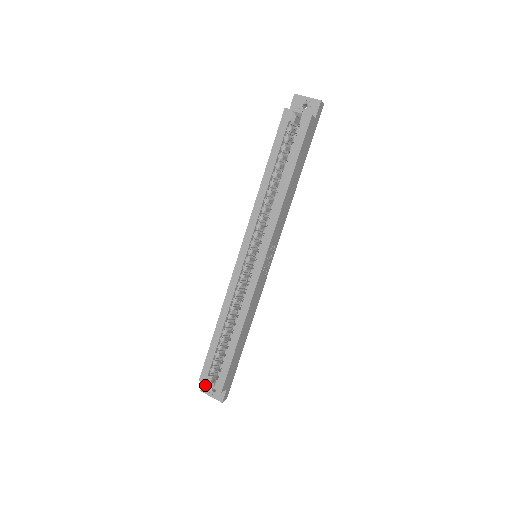
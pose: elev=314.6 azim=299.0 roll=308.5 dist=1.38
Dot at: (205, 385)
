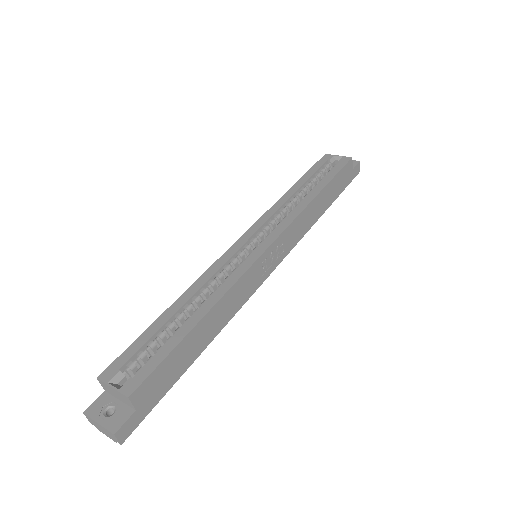
Dot at: (98, 403)
